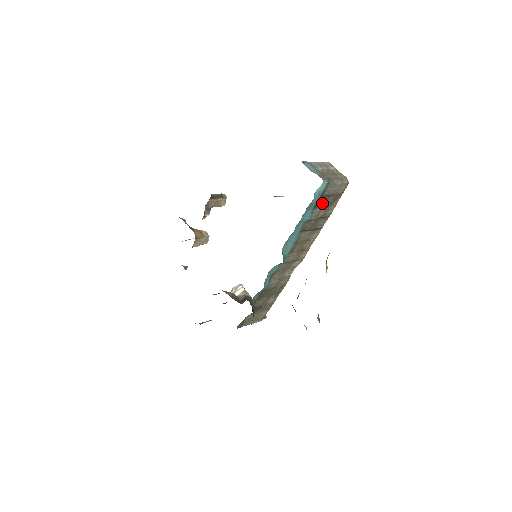
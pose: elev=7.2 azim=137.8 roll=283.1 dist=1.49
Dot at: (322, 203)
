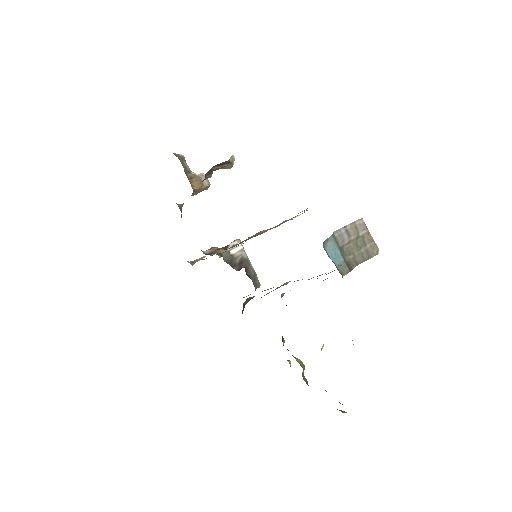
Dot at: occluded
